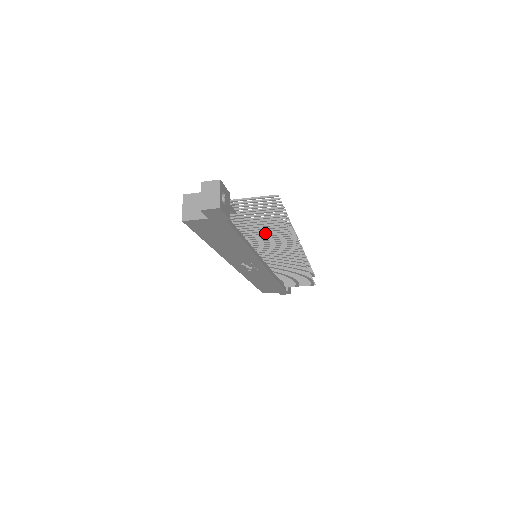
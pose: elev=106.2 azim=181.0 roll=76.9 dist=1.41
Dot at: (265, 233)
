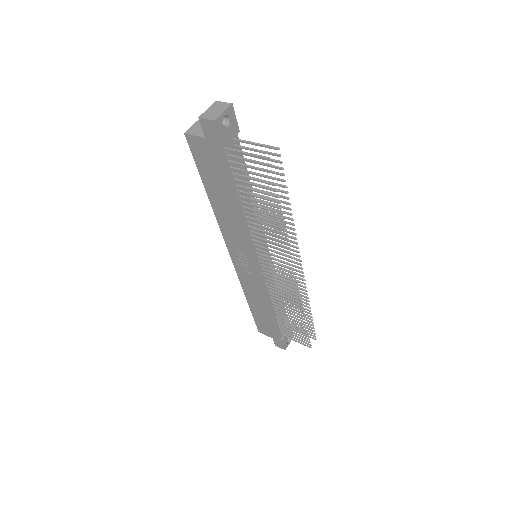
Dot at: (259, 201)
